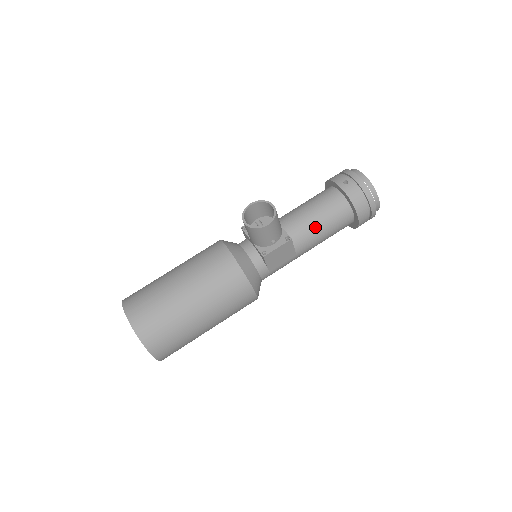
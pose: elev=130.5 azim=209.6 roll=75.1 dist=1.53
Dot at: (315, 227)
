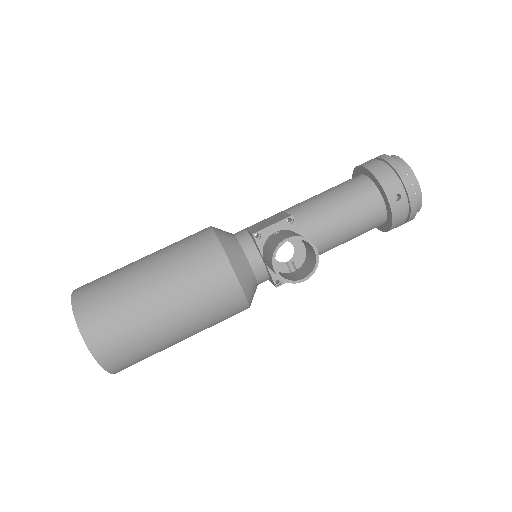
Dot at: (339, 242)
